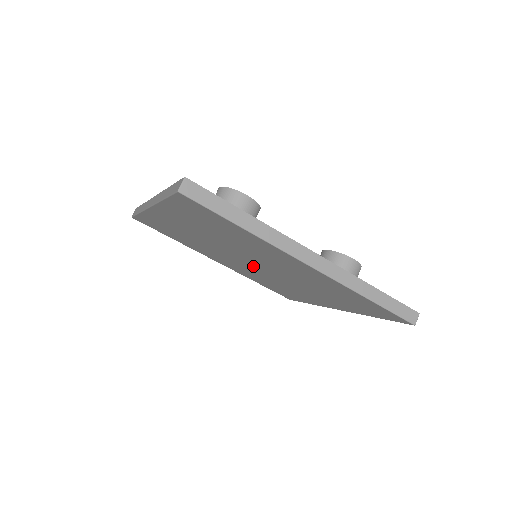
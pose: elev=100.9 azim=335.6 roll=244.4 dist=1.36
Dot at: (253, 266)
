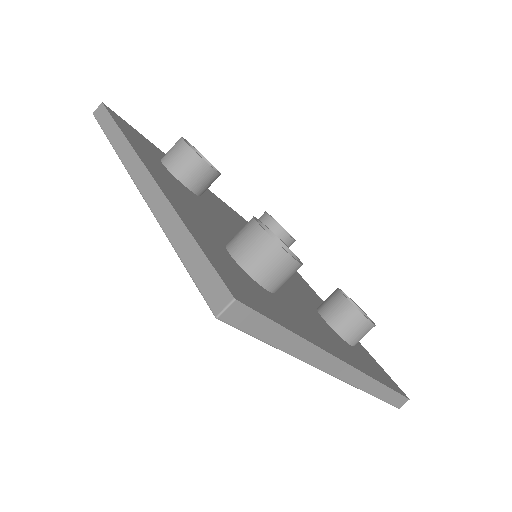
Dot at: occluded
